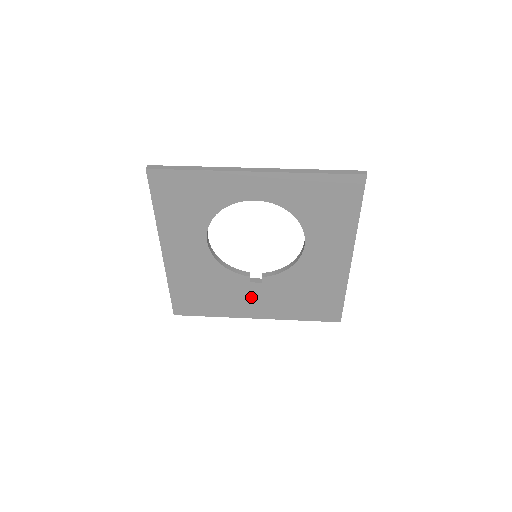
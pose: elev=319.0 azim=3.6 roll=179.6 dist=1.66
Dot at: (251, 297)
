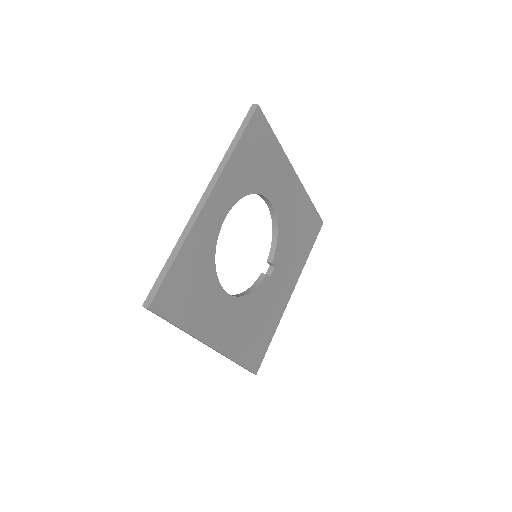
Dot at: (278, 286)
